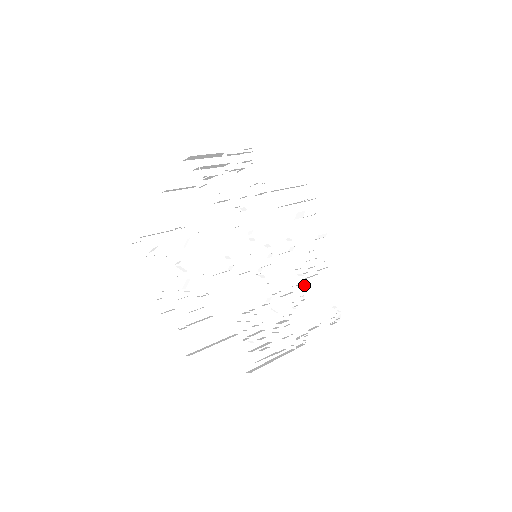
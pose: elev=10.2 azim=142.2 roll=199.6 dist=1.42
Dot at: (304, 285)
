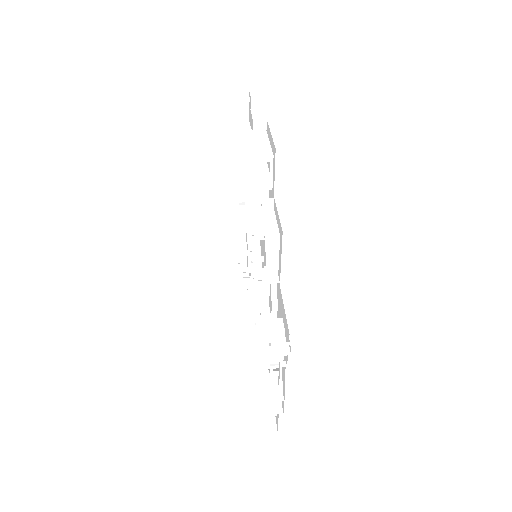
Dot at: occluded
